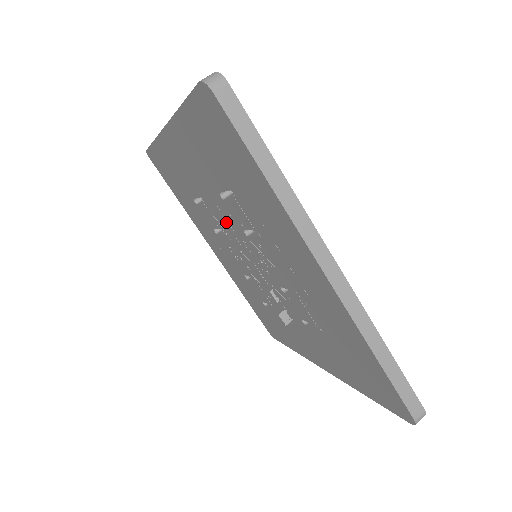
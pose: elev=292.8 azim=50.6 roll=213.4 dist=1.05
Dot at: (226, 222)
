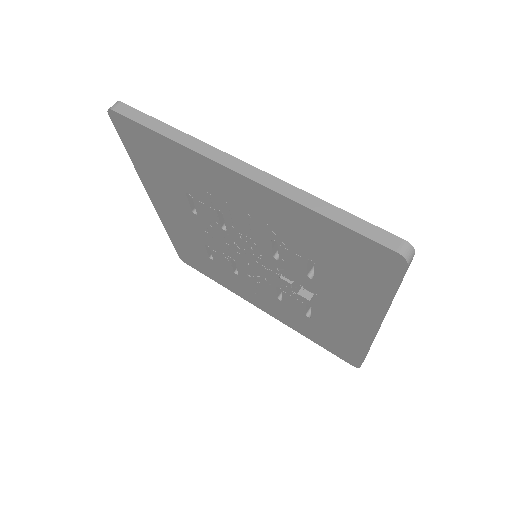
Dot at: (220, 242)
